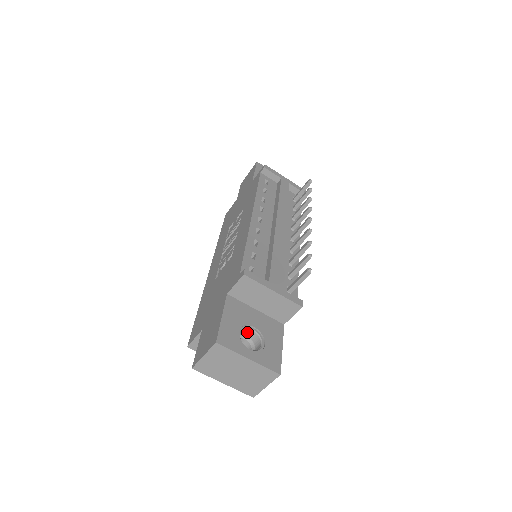
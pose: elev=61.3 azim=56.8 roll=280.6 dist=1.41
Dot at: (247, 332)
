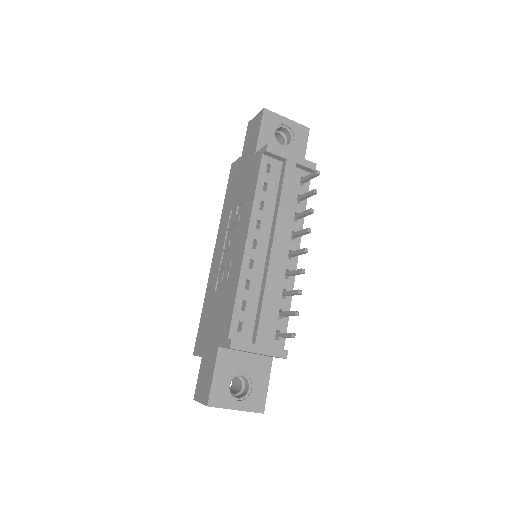
Dot at: (238, 375)
